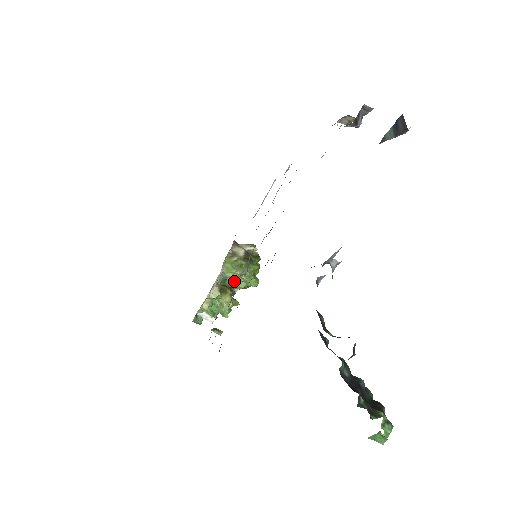
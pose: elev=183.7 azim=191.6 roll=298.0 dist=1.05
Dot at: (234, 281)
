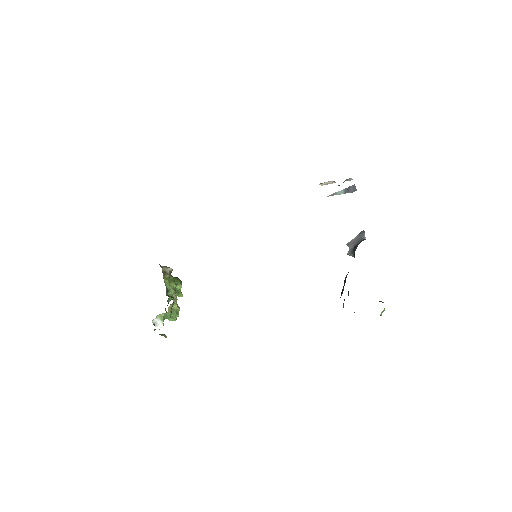
Dot at: (173, 292)
